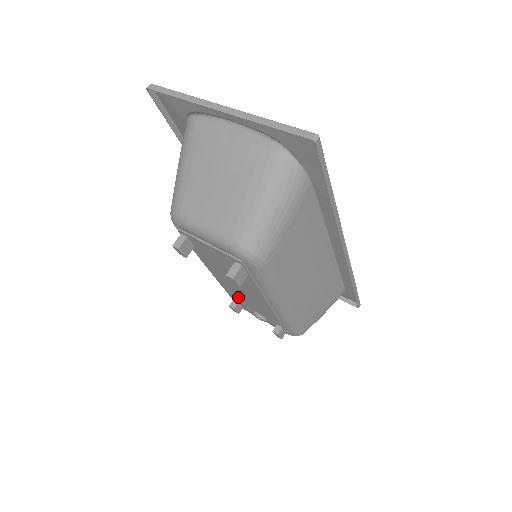
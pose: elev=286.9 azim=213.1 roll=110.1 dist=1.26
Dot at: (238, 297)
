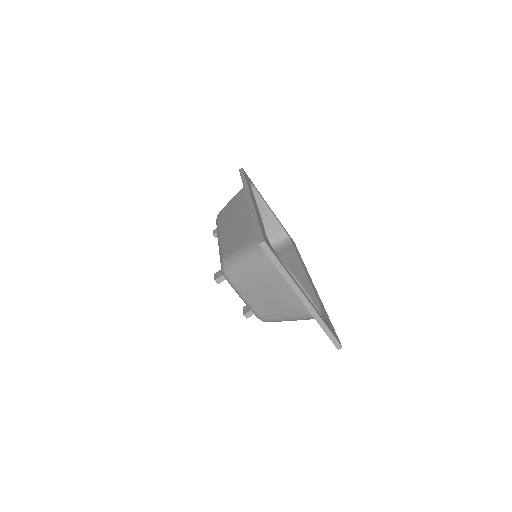
Dot at: occluded
